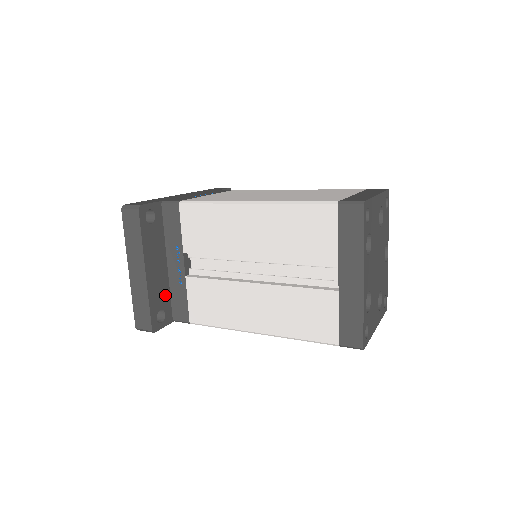
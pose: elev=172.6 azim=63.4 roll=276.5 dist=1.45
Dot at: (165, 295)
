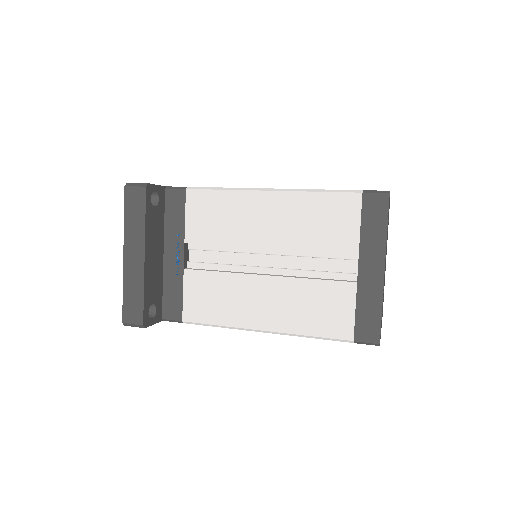
Dot at: (158, 289)
